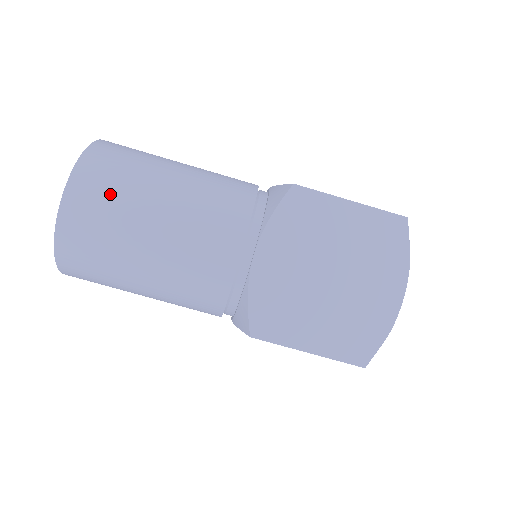
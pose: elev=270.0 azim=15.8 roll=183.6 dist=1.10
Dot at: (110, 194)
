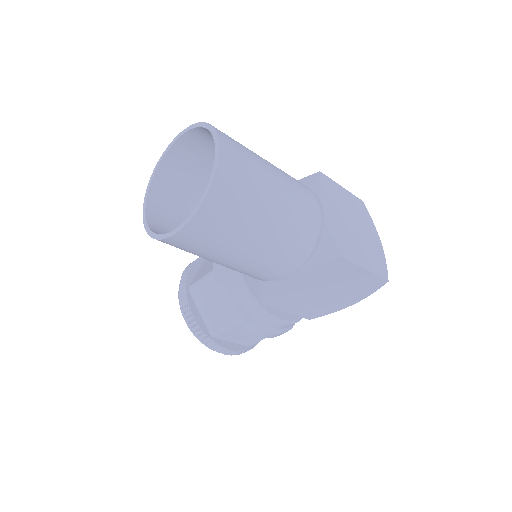
Dot at: (243, 149)
